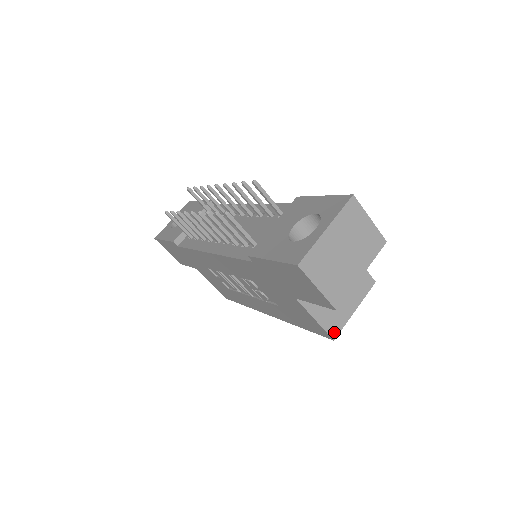
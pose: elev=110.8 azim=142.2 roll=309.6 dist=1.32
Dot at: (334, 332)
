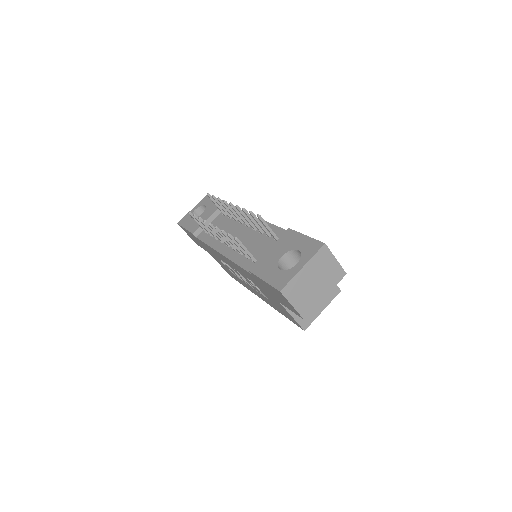
Dot at: (305, 325)
